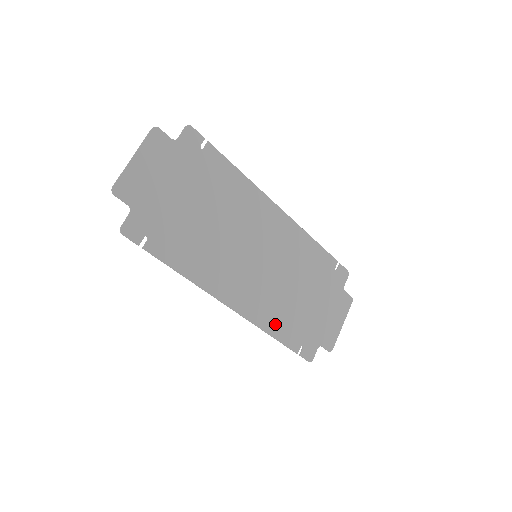
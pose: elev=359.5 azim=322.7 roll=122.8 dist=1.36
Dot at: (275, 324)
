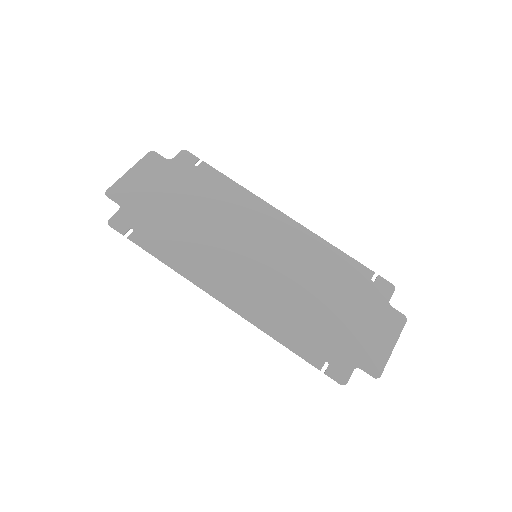
Dot at: (284, 329)
